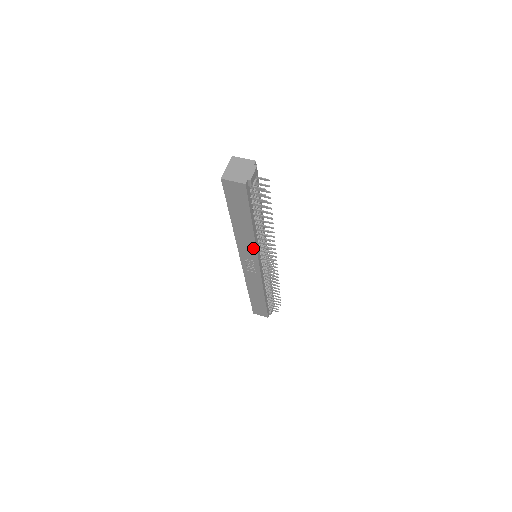
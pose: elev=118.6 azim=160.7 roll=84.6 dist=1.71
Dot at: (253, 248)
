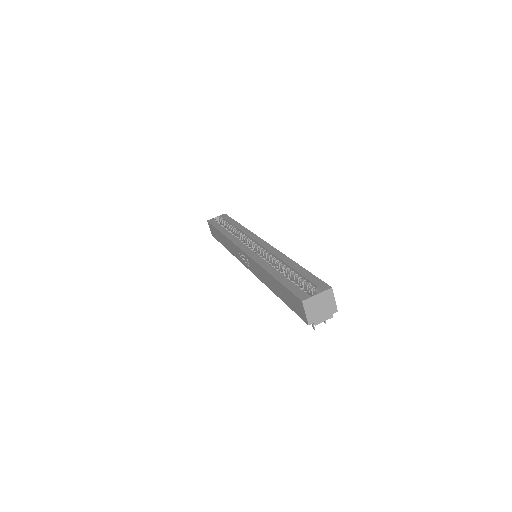
Dot at: (260, 277)
